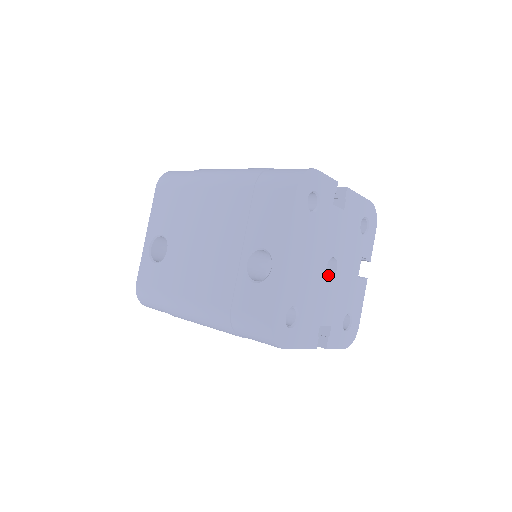
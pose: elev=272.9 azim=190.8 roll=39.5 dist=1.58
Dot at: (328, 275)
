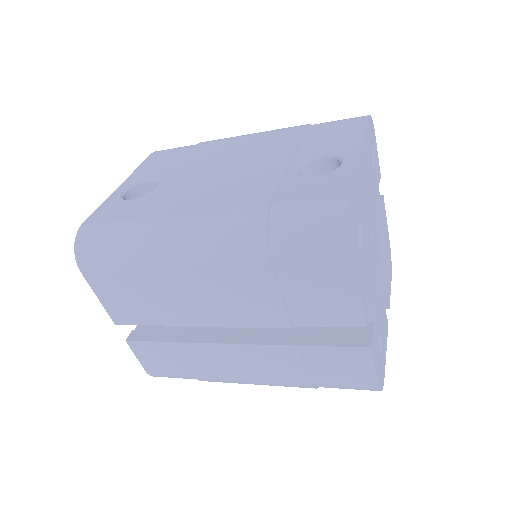
Dot at: occluded
